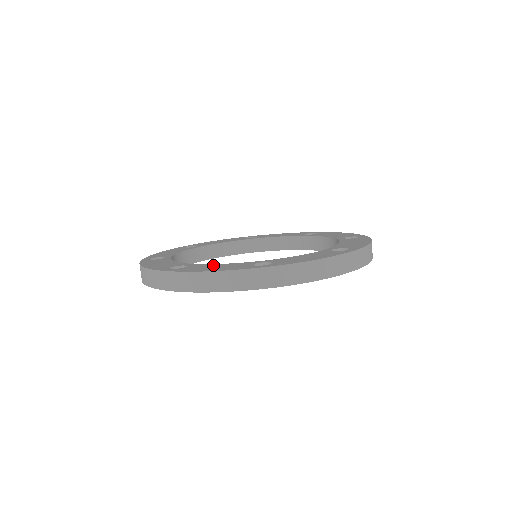
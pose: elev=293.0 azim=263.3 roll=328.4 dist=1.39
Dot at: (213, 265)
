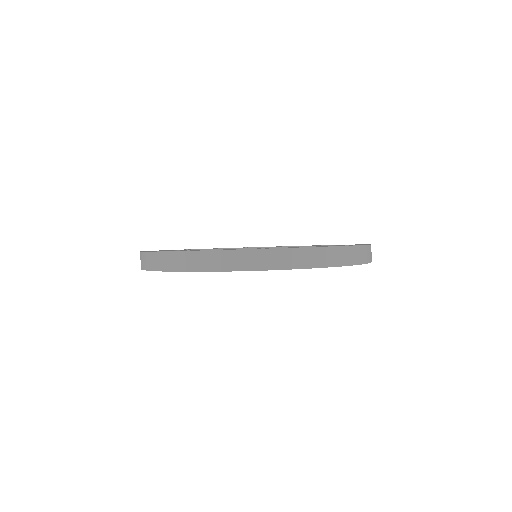
Dot at: occluded
